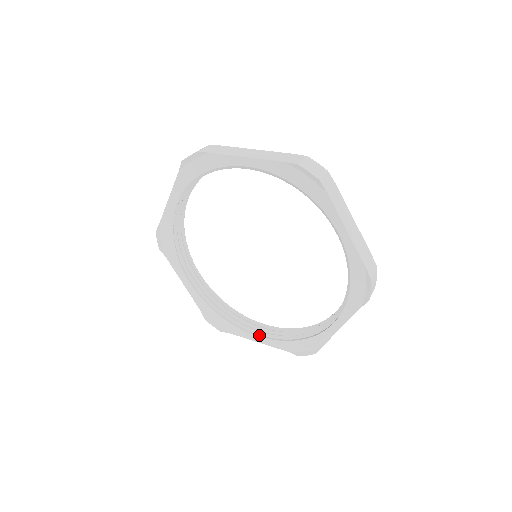
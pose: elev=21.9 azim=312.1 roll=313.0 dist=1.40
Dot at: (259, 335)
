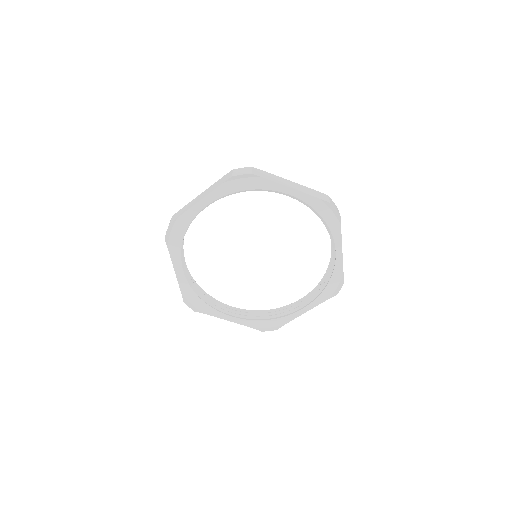
Dot at: (231, 315)
